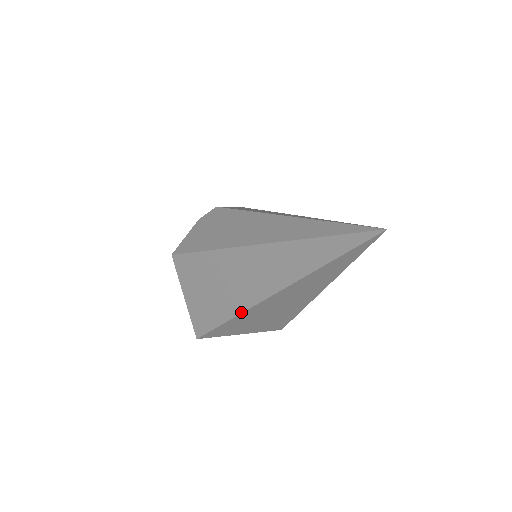
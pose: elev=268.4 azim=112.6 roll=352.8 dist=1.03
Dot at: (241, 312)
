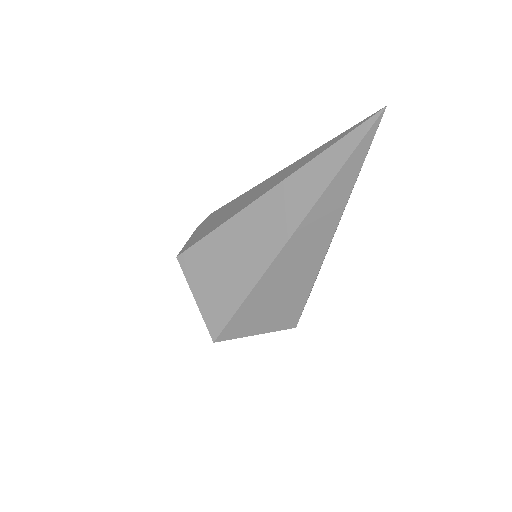
Dot at: (263, 273)
